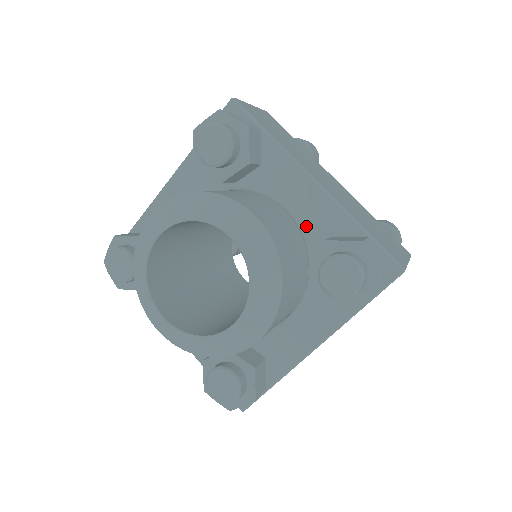
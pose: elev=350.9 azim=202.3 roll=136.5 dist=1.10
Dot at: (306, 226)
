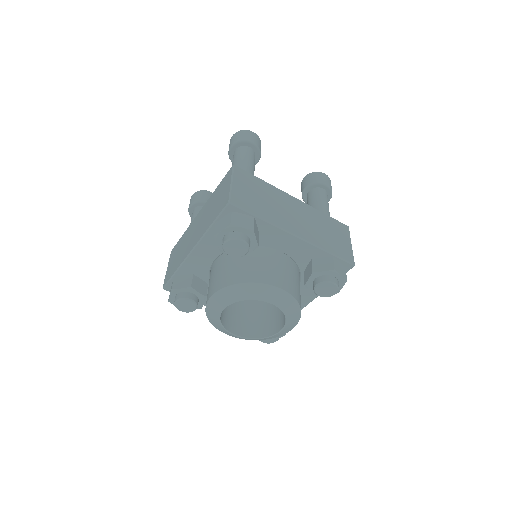
Dot at: (295, 257)
